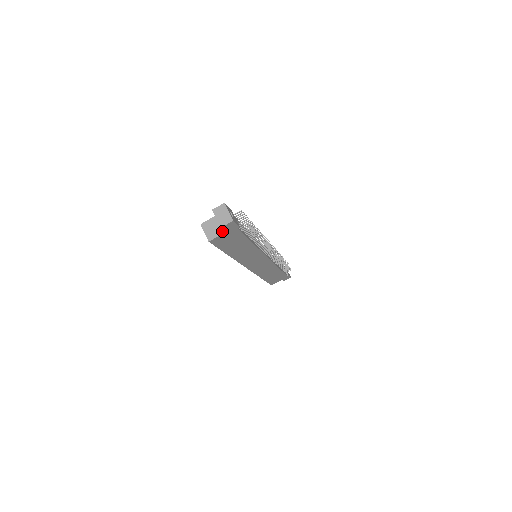
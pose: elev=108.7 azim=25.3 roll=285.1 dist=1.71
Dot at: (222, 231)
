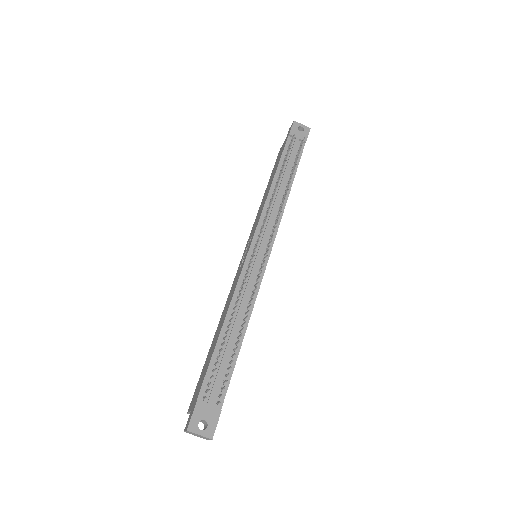
Dot at: occluded
